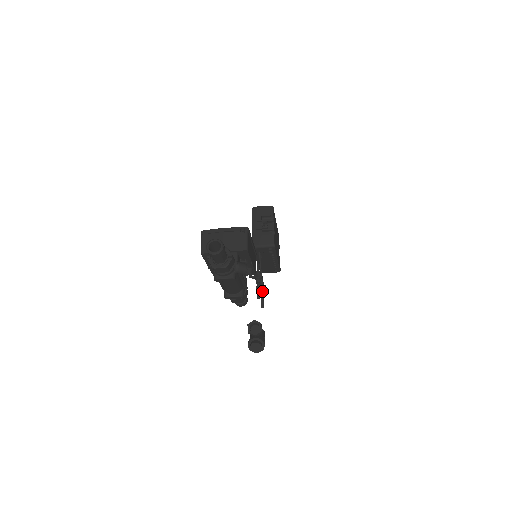
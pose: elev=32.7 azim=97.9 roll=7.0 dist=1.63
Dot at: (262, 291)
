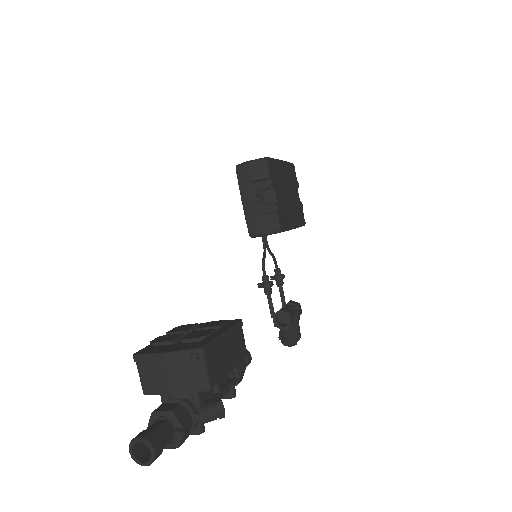
Dot at: (279, 285)
